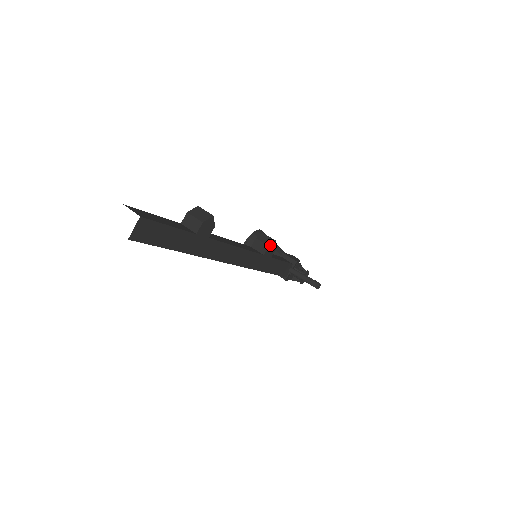
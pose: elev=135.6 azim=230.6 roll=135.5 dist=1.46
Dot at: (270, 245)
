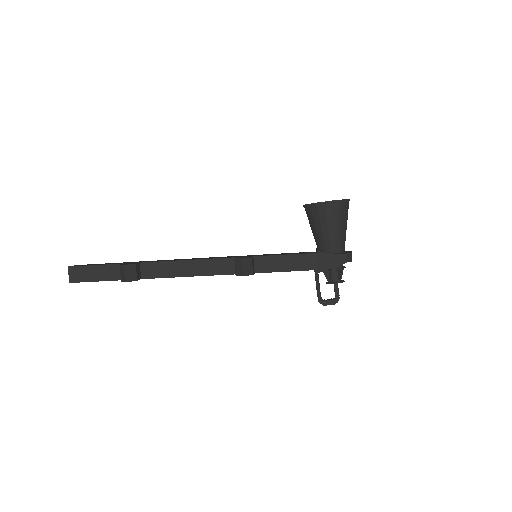
Dot at: (237, 275)
